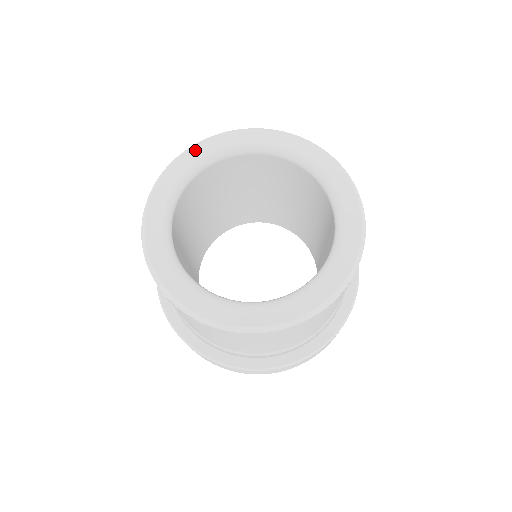
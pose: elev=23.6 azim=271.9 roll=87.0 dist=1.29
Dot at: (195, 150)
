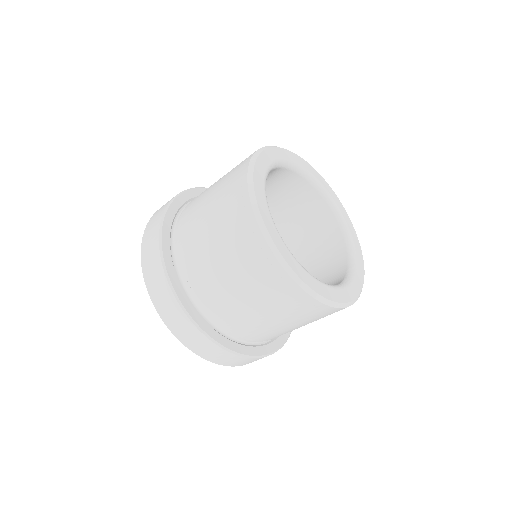
Dot at: (274, 150)
